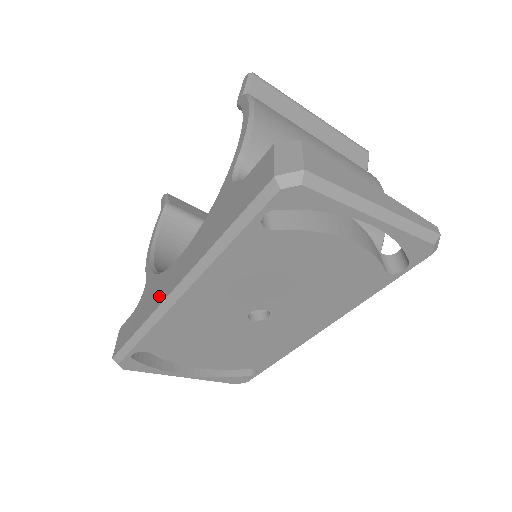
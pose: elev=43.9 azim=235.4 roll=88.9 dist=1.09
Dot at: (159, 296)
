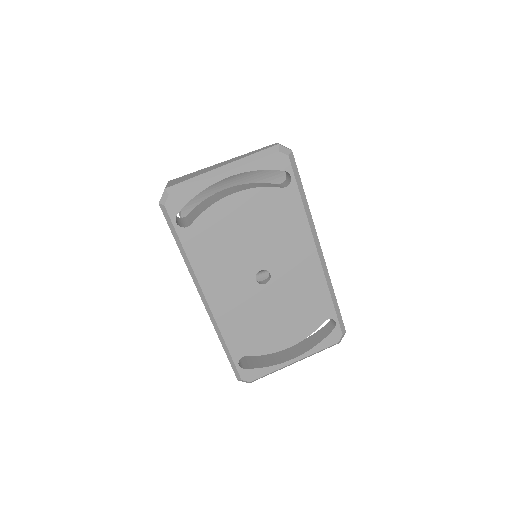
Dot at: occluded
